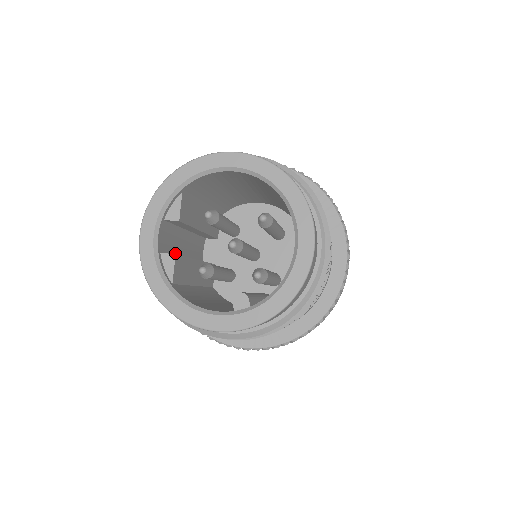
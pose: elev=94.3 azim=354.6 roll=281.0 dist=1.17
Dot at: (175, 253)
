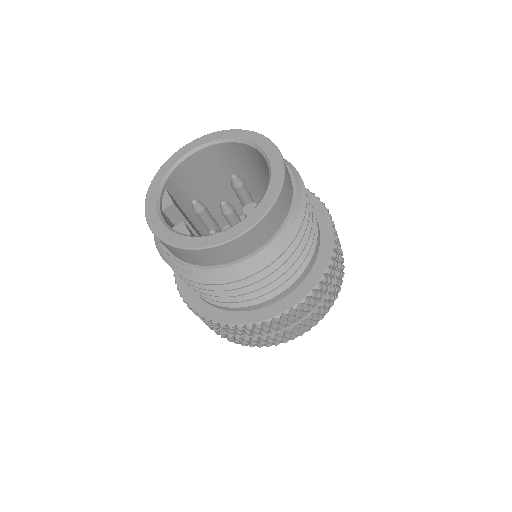
Dot at: occluded
